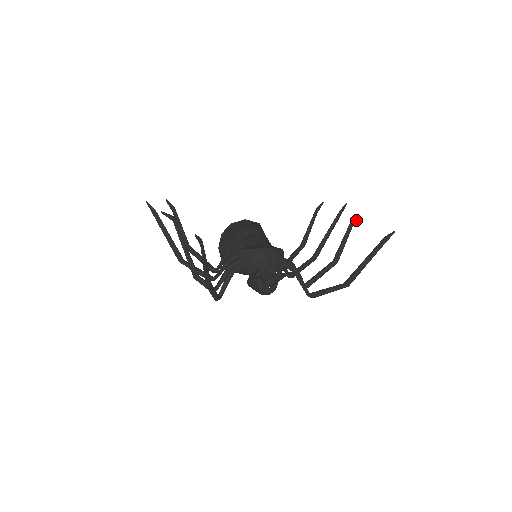
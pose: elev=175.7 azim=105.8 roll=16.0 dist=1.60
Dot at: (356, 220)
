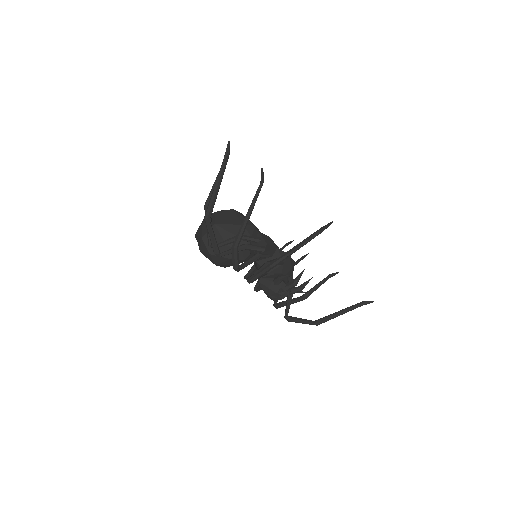
Dot at: (335, 274)
